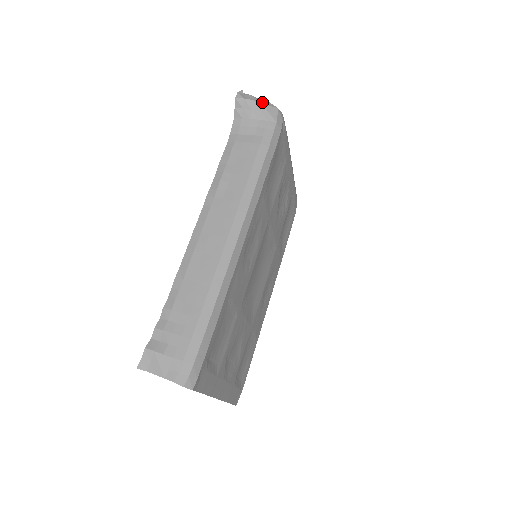
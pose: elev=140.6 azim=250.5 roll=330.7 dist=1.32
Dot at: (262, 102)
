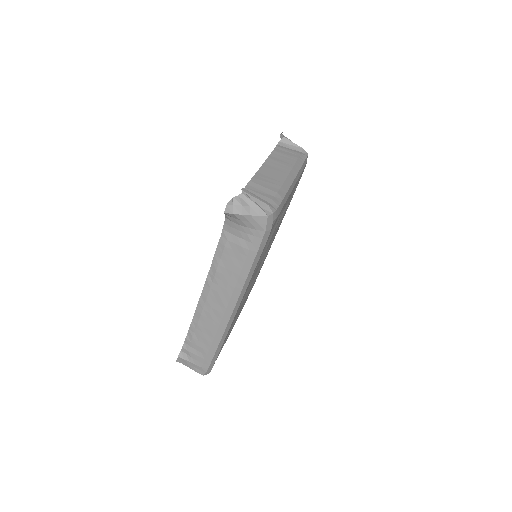
Dot at: (251, 213)
